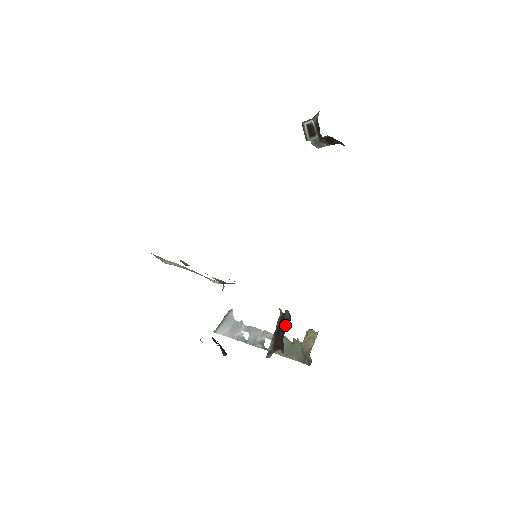
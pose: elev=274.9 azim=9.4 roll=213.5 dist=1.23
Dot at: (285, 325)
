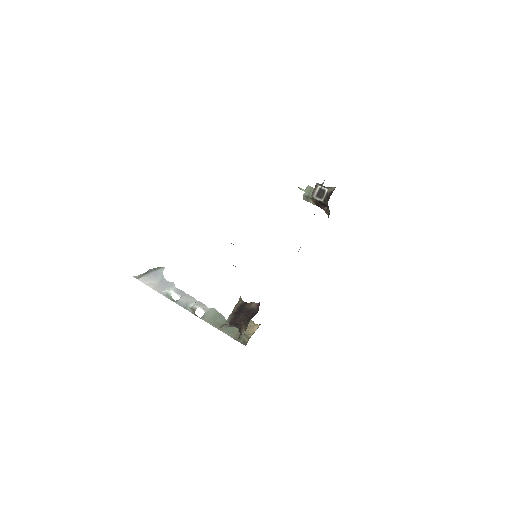
Dot at: (249, 312)
